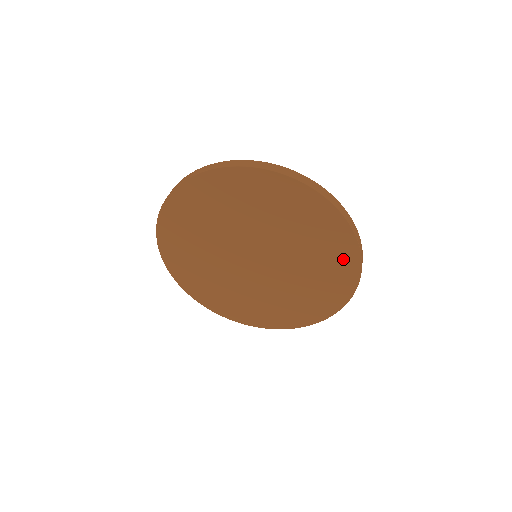
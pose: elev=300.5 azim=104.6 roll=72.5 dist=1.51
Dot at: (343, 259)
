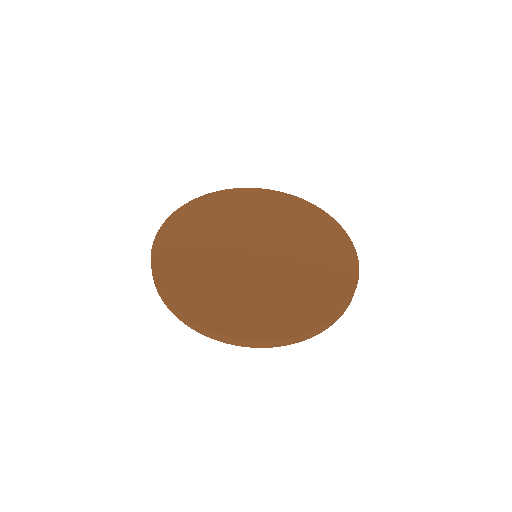
Dot at: (330, 232)
